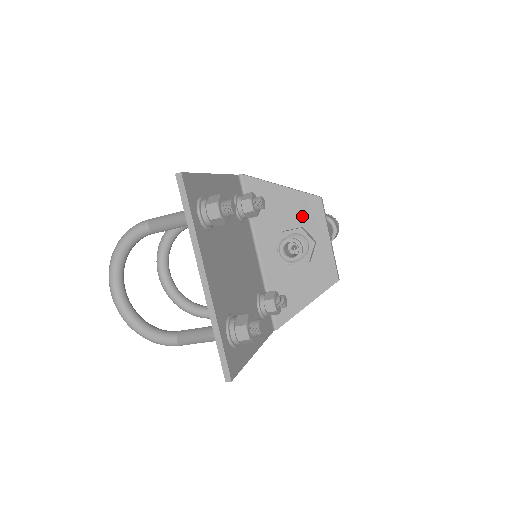
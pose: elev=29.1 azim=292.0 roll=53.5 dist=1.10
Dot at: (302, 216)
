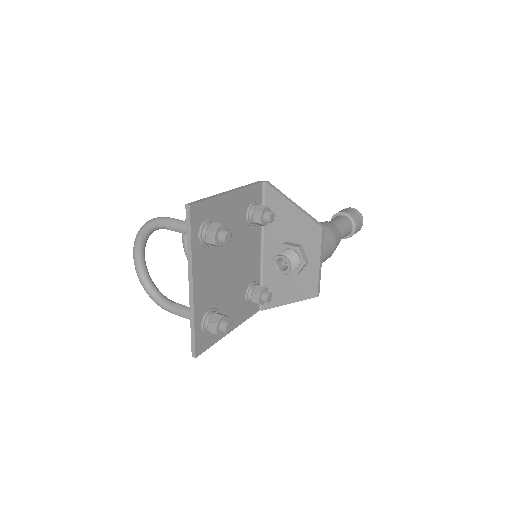
Dot at: (303, 236)
